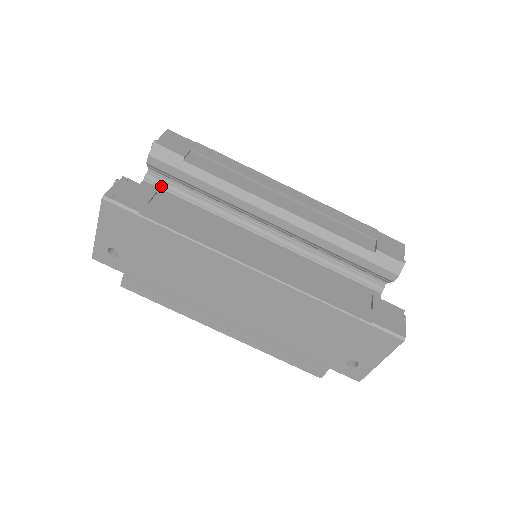
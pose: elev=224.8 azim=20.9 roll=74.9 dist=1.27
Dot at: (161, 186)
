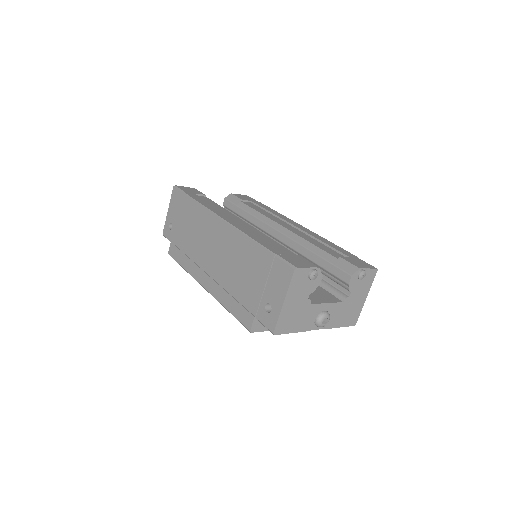
Dot at: occluded
